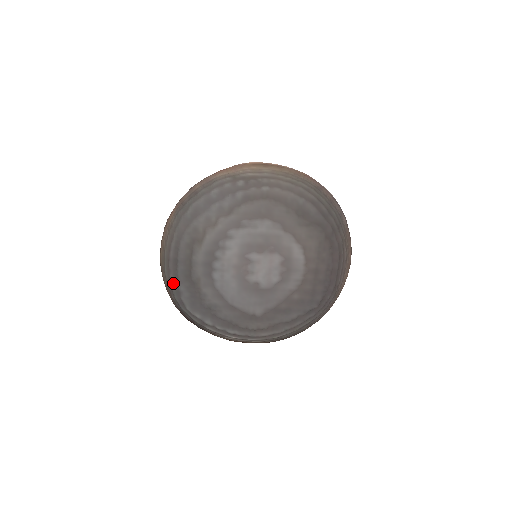
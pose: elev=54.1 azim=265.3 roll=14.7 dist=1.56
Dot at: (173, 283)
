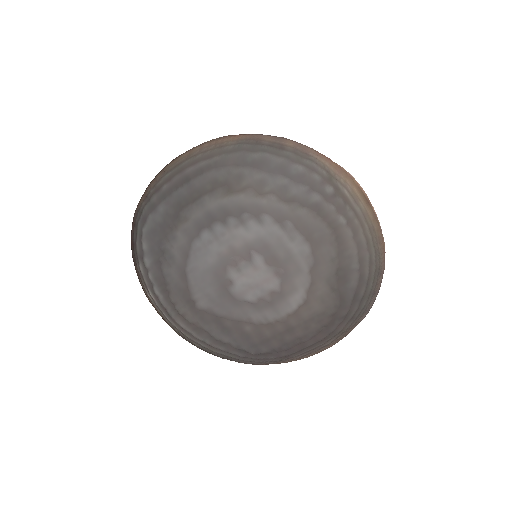
Dot at: (159, 194)
